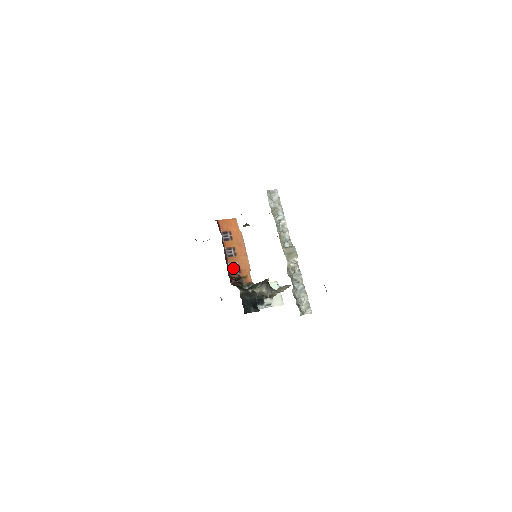
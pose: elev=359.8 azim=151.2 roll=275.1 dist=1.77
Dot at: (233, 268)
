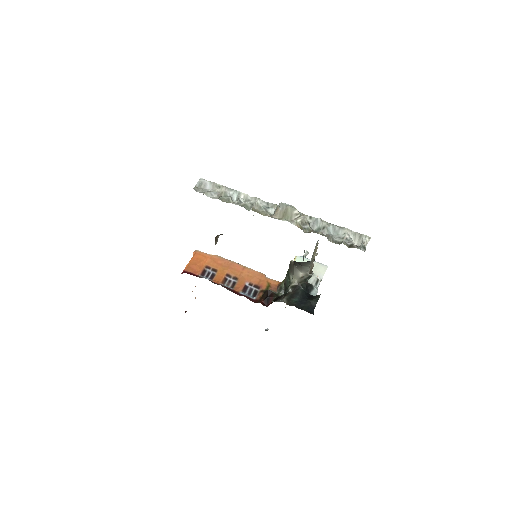
Dot at: (249, 292)
